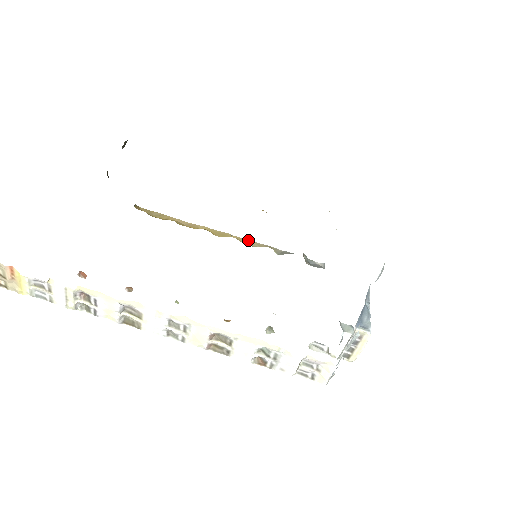
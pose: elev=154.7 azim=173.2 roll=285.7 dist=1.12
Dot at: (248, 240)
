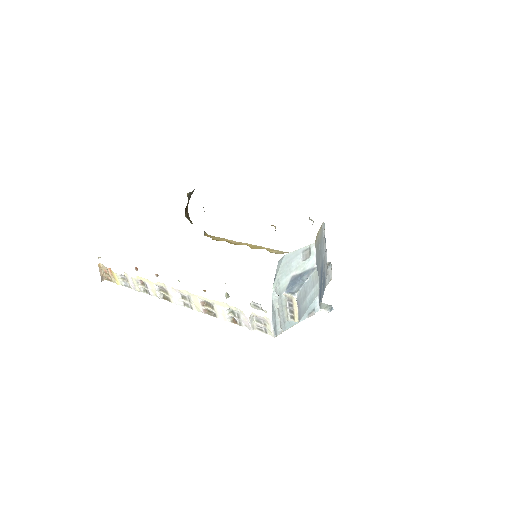
Dot at: (275, 250)
